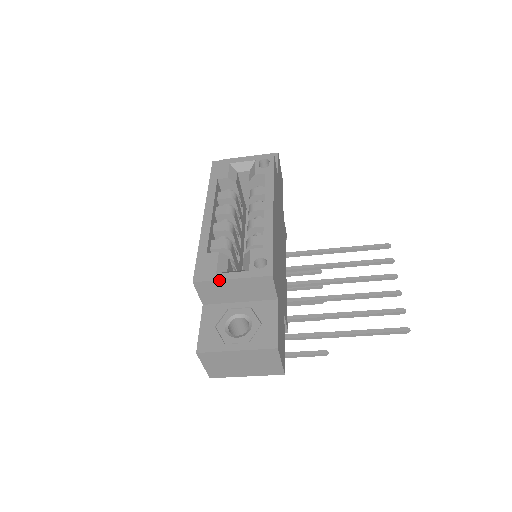
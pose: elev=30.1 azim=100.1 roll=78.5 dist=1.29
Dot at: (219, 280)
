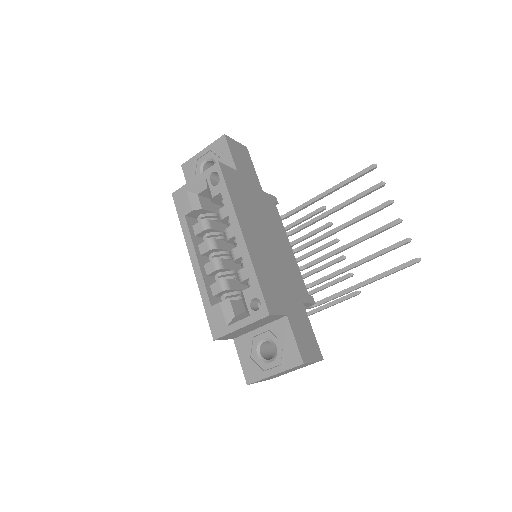
Dot at: (232, 332)
